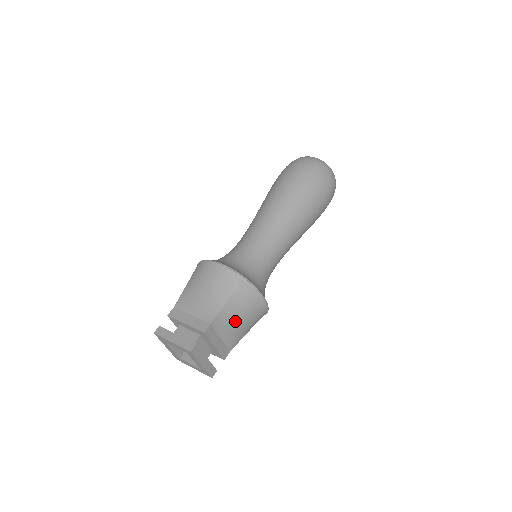
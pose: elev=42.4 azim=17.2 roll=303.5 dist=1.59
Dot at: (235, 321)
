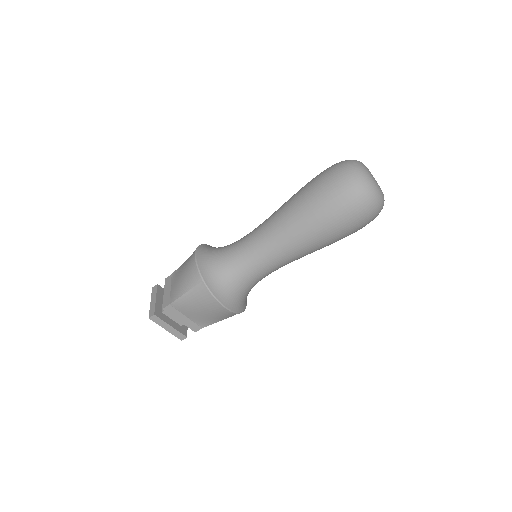
Dot at: (196, 310)
